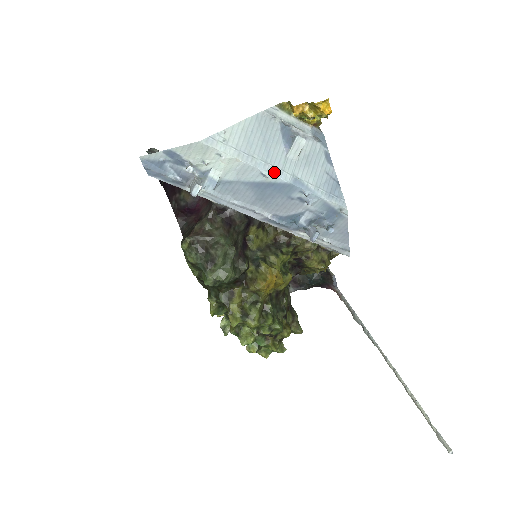
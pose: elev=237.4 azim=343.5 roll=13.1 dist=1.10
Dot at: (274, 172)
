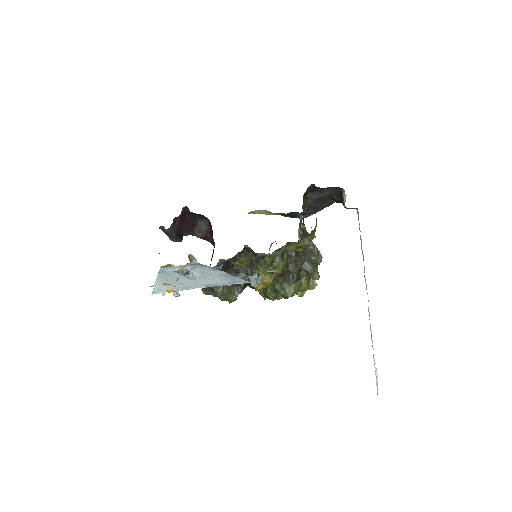
Dot at: (194, 288)
